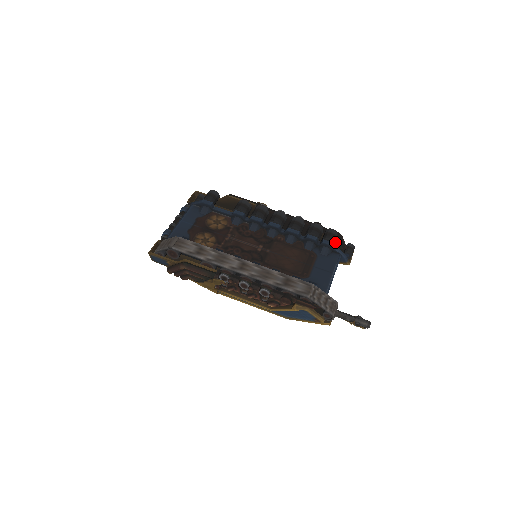
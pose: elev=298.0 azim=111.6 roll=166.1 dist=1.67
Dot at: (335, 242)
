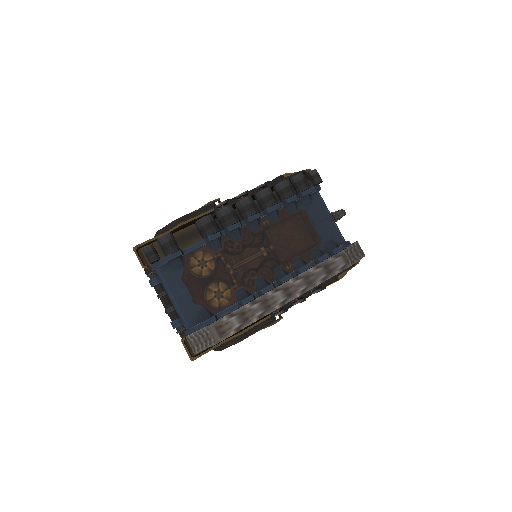
Dot at: occluded
